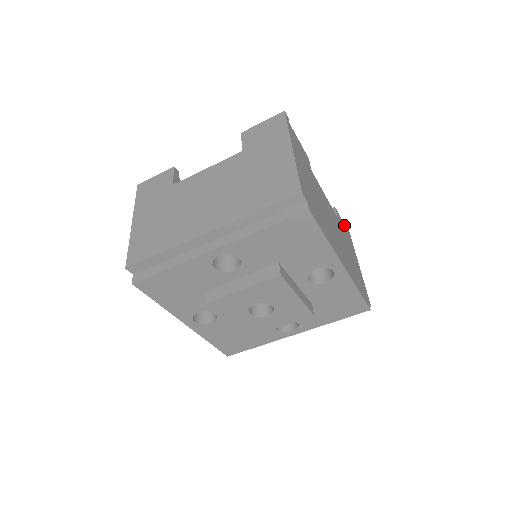
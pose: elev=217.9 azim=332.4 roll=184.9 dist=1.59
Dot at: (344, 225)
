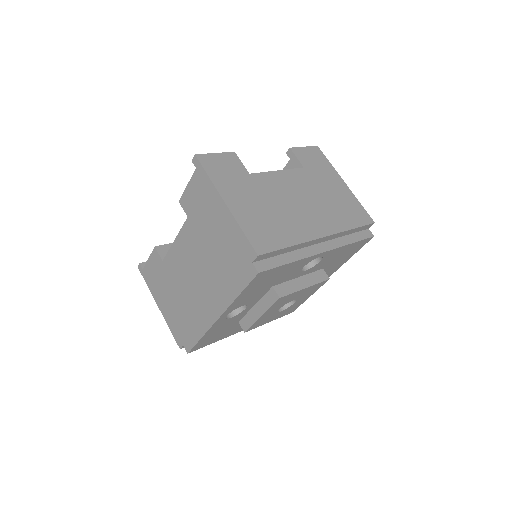
Dot at: occluded
